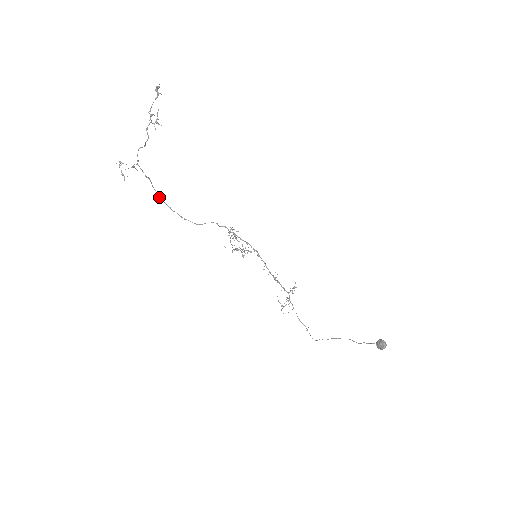
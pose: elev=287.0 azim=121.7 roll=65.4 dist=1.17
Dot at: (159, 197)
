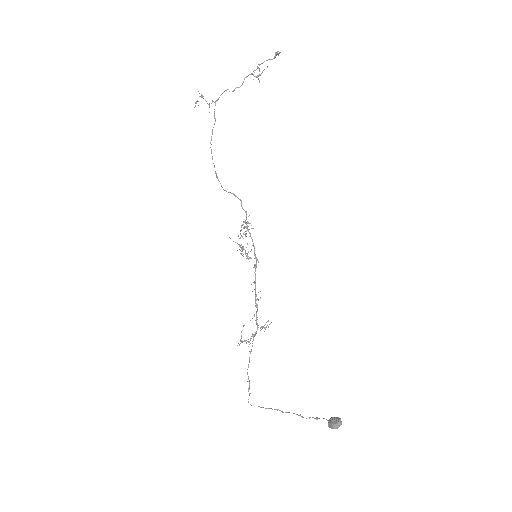
Dot at: occluded
